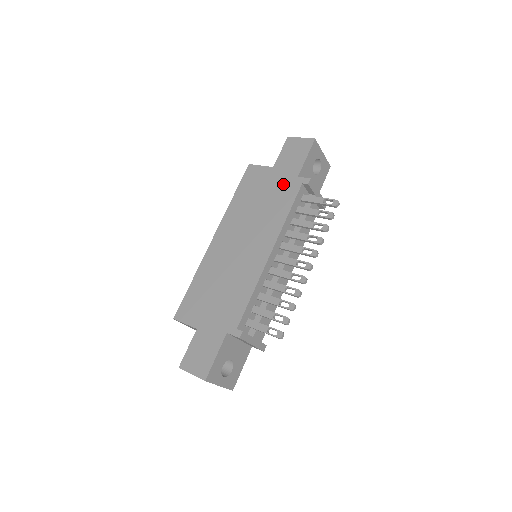
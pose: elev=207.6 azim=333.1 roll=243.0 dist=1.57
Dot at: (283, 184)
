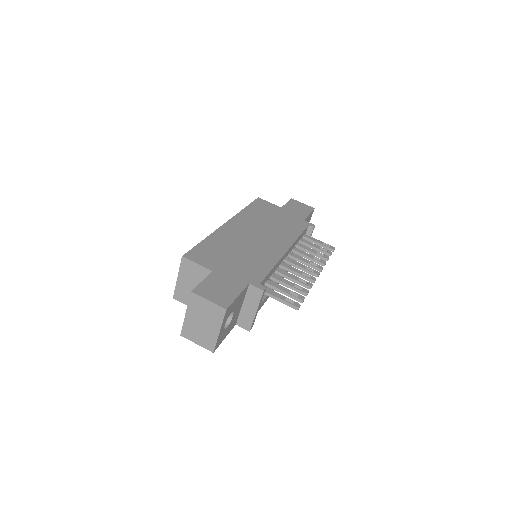
Dot at: (292, 219)
